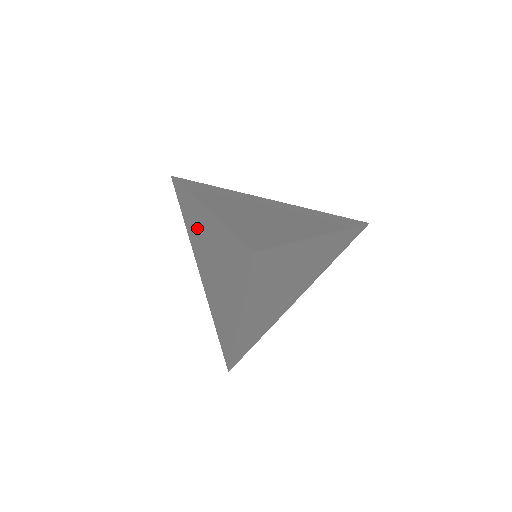
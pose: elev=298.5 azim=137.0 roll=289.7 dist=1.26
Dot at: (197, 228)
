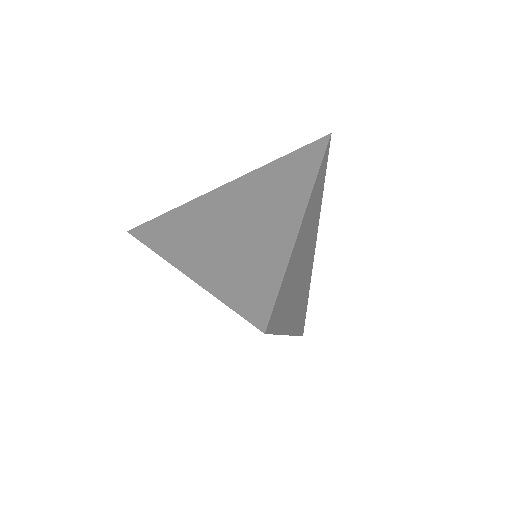
Dot at: occluded
